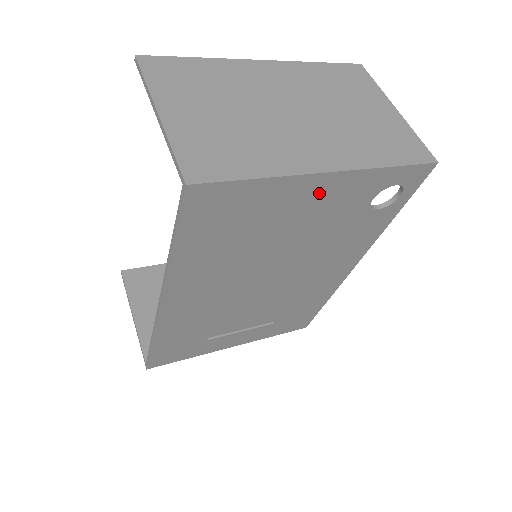
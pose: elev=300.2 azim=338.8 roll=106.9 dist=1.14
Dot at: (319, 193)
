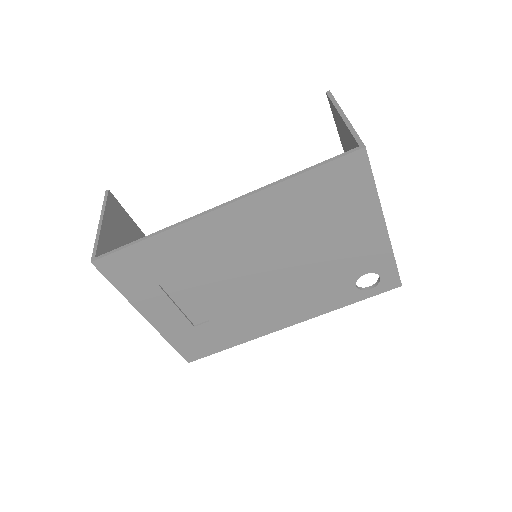
Dot at: (367, 234)
